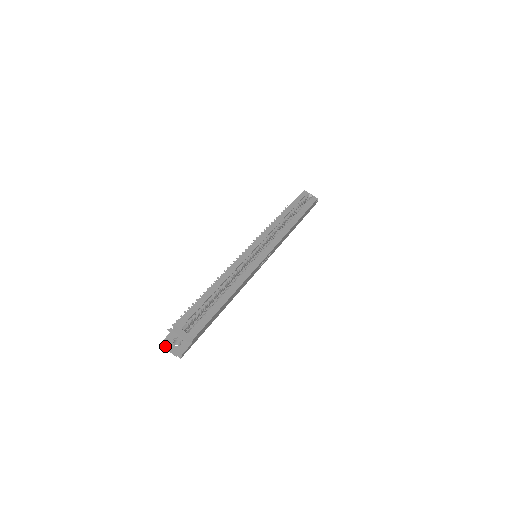
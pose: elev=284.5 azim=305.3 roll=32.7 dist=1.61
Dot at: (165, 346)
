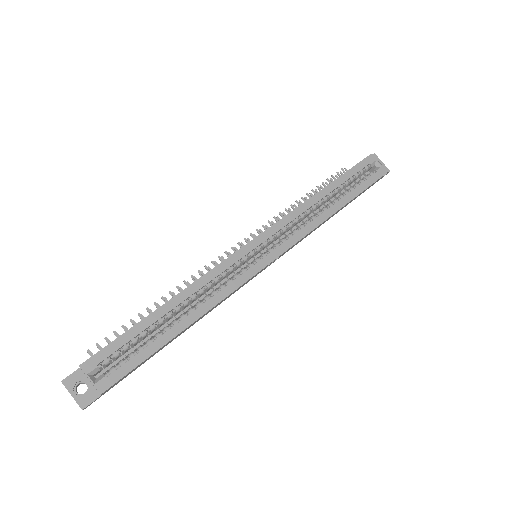
Dot at: occluded
